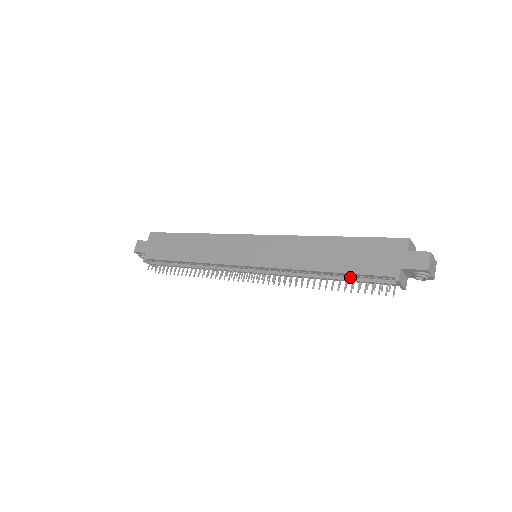
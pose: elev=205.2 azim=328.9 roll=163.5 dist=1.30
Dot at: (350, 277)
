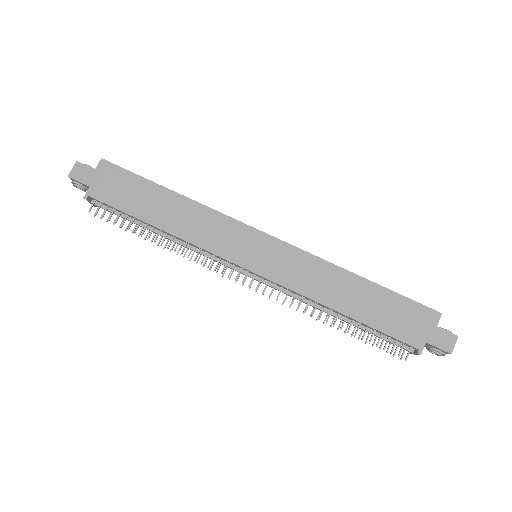
Dot at: (366, 327)
